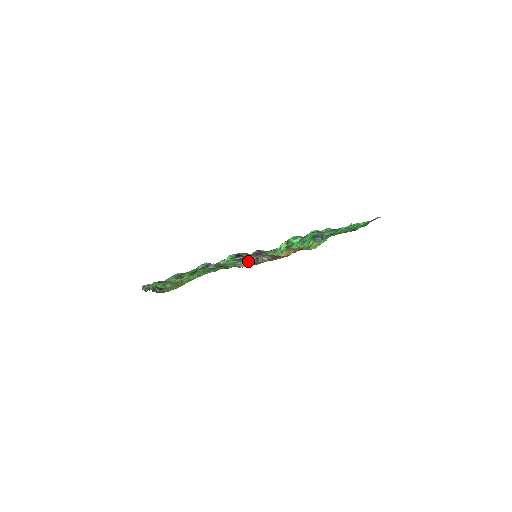
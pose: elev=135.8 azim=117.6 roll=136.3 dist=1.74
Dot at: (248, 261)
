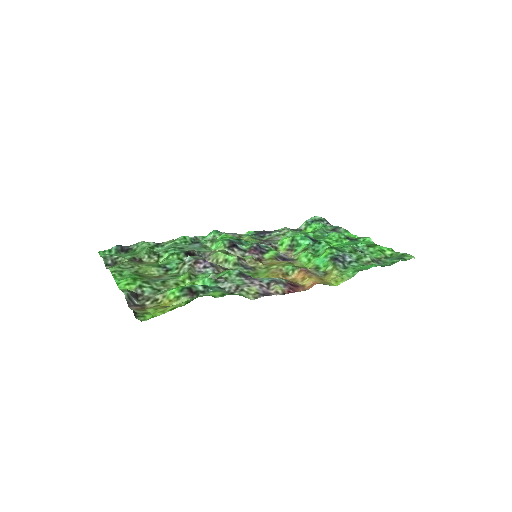
Dot at: (258, 288)
